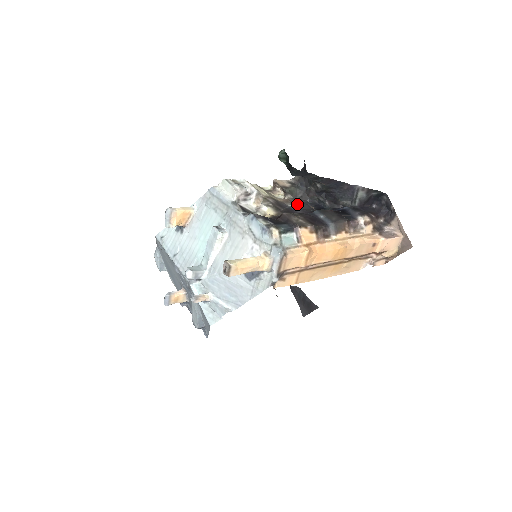
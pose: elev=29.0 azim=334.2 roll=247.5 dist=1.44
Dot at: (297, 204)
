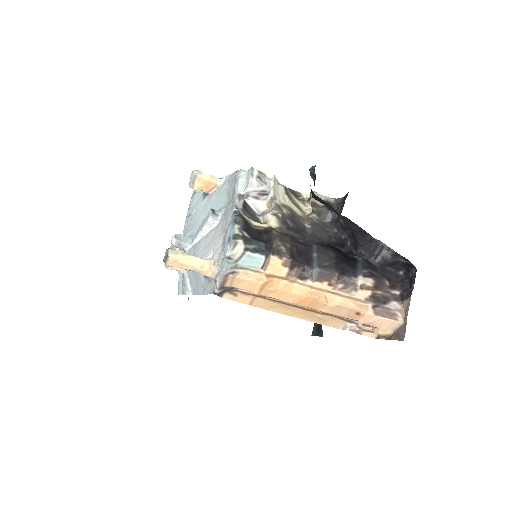
Dot at: (315, 228)
